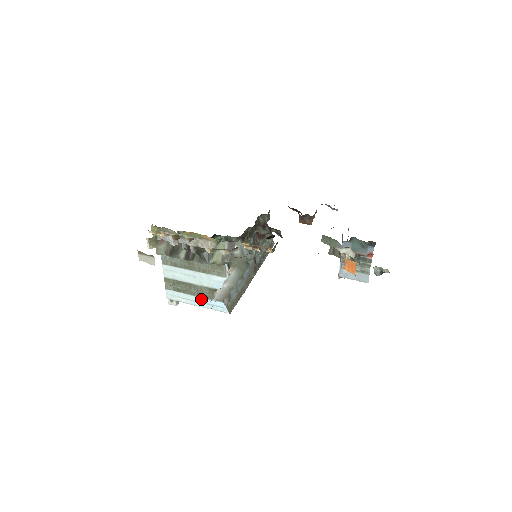
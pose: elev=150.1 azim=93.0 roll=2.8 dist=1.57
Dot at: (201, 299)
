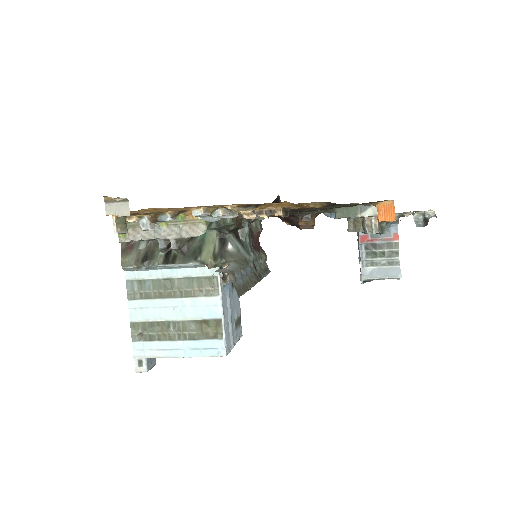
Dot at: (184, 343)
